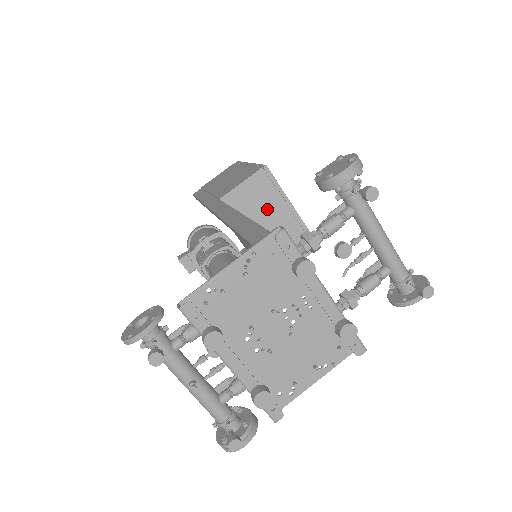
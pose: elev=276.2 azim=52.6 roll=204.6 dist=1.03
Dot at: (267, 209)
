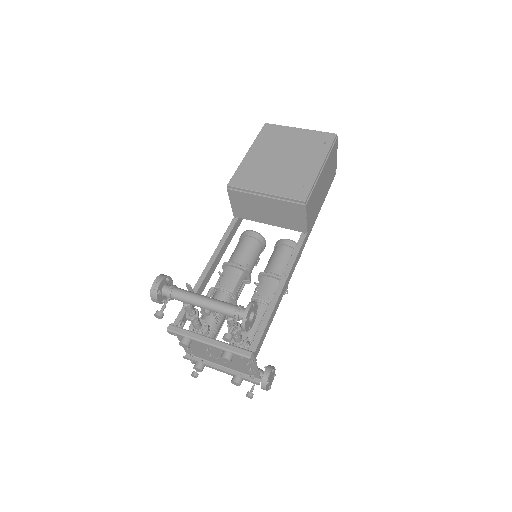
Dot at: (255, 205)
